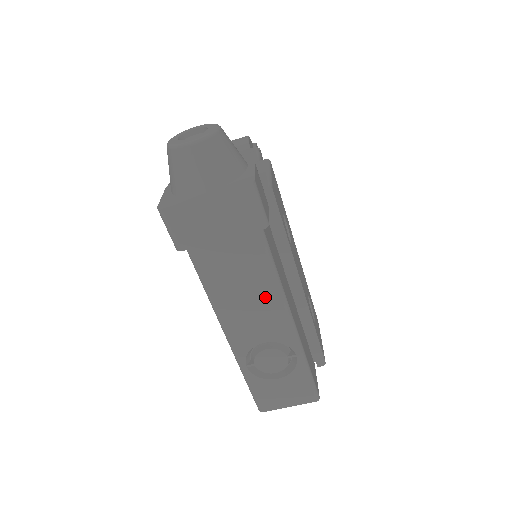
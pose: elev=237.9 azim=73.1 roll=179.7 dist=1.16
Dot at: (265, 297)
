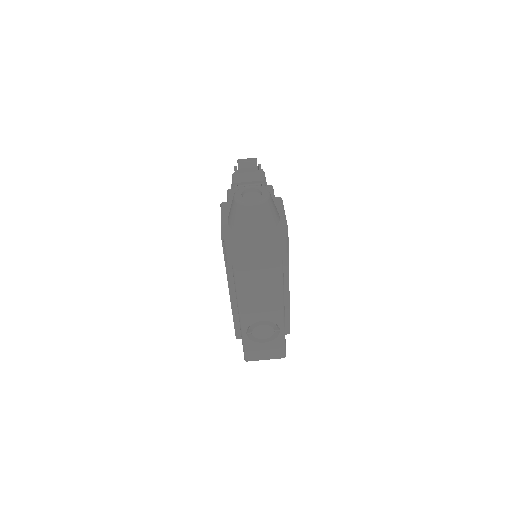
Dot at: (272, 295)
